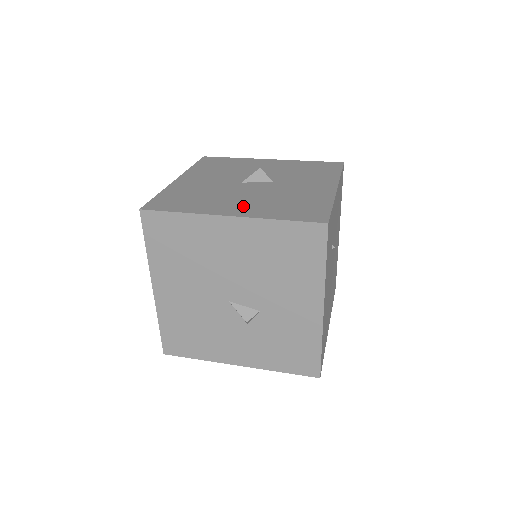
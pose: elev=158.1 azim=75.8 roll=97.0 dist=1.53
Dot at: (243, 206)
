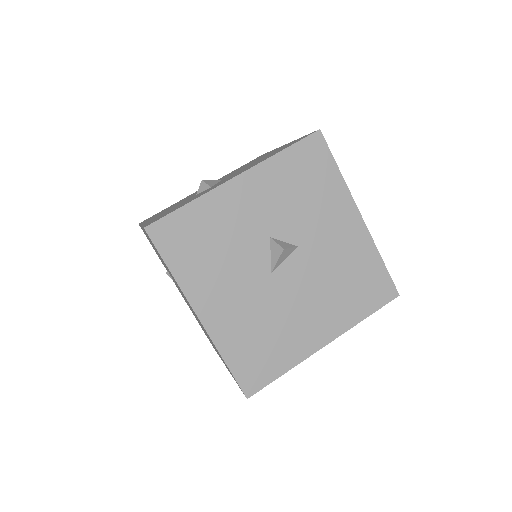
Dot at: (321, 321)
